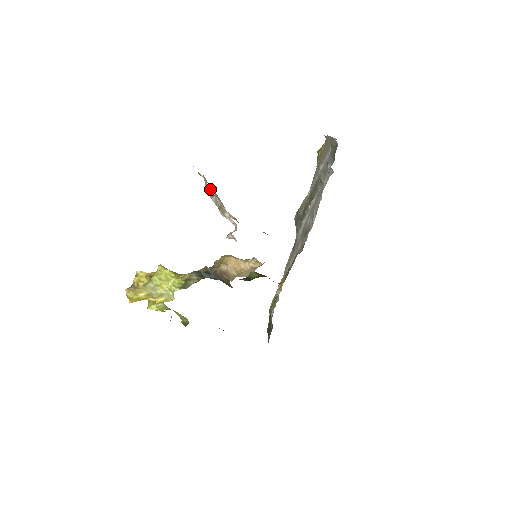
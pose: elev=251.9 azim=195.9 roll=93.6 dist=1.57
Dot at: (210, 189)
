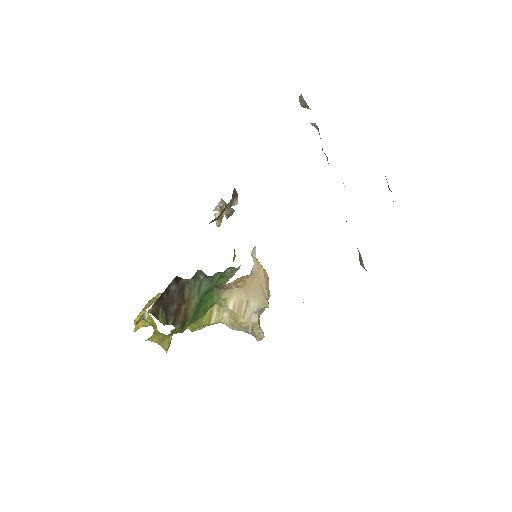
Dot at: (222, 201)
